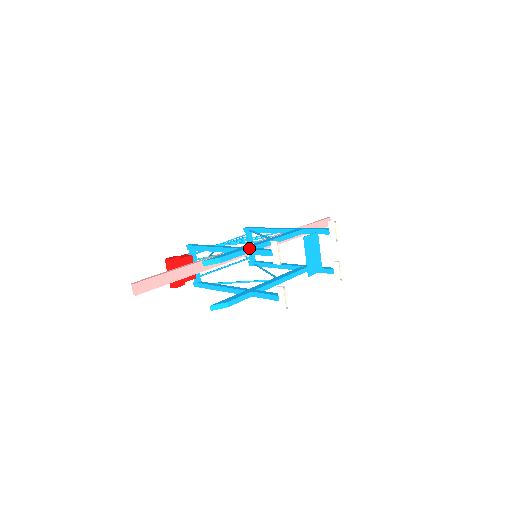
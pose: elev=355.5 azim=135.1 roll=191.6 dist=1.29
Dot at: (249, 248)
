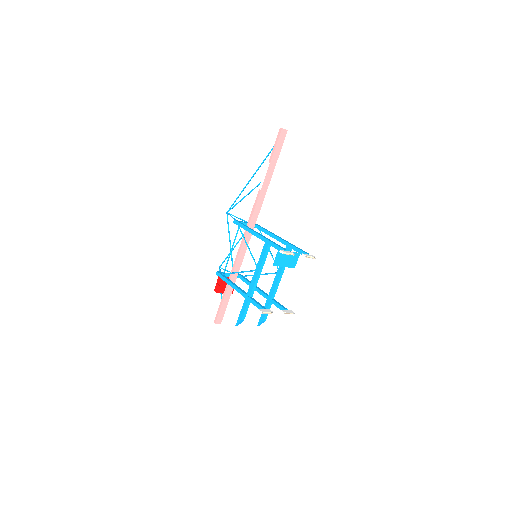
Dot at: (250, 301)
